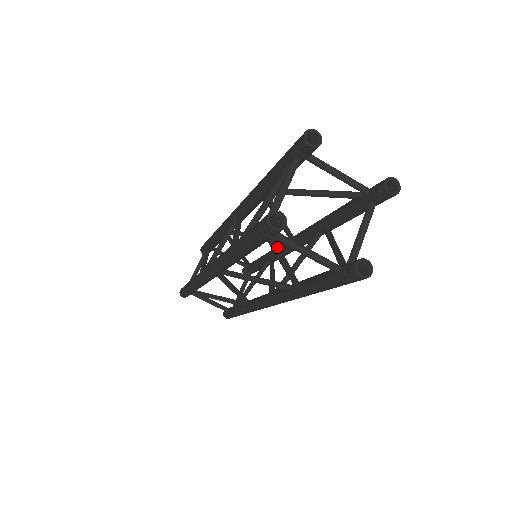
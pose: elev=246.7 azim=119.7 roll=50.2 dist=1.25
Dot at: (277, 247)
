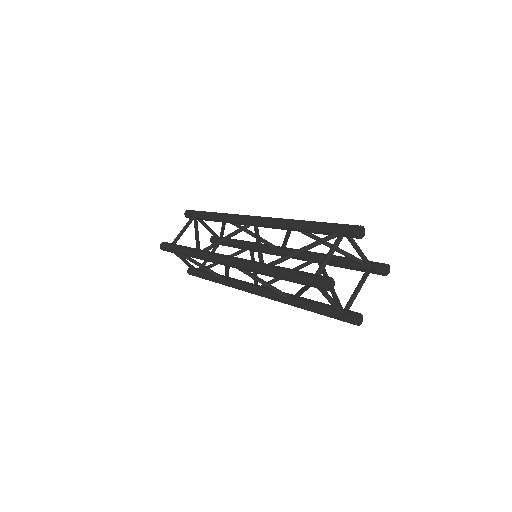
Dot at: occluded
